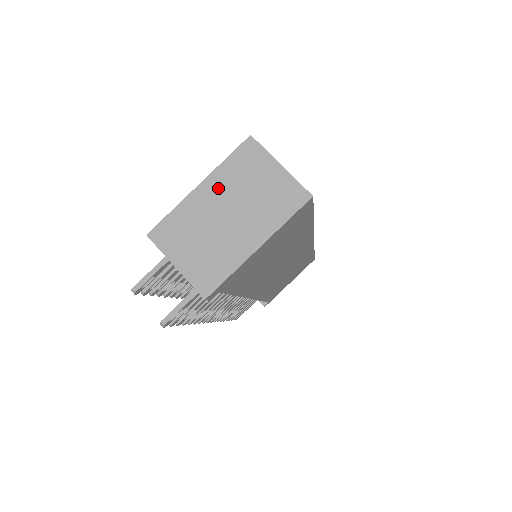
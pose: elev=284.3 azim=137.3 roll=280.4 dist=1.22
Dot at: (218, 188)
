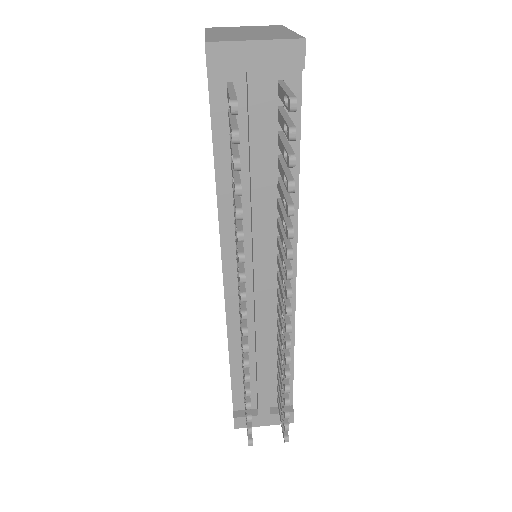
Dot at: (221, 32)
